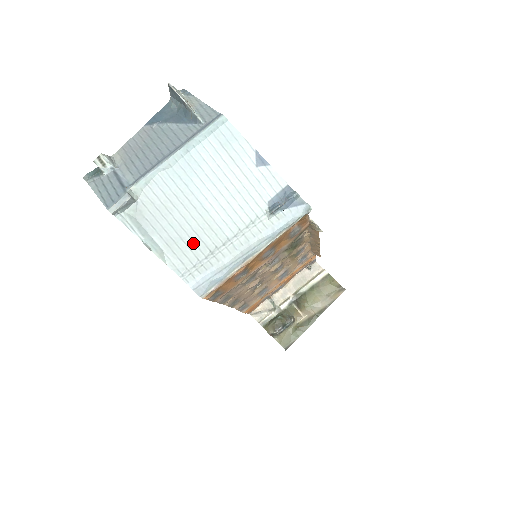
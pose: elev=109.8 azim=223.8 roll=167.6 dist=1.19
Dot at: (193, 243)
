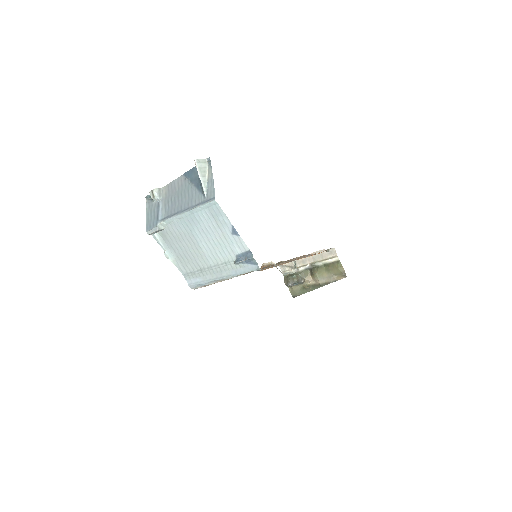
Dot at: (191, 261)
